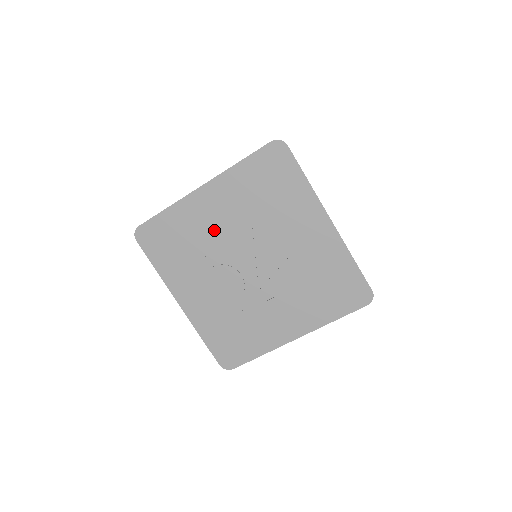
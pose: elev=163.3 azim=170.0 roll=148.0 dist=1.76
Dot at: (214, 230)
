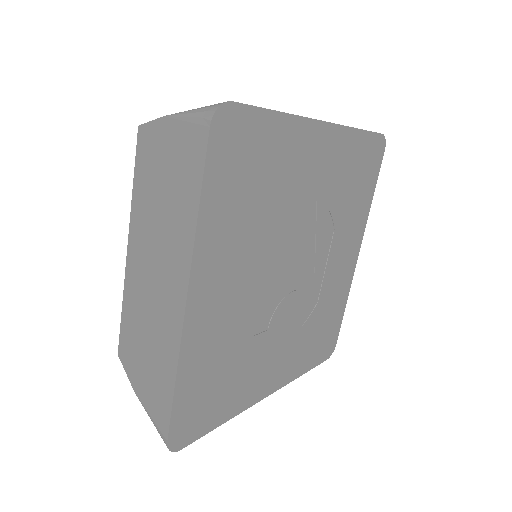
Dot at: (241, 307)
